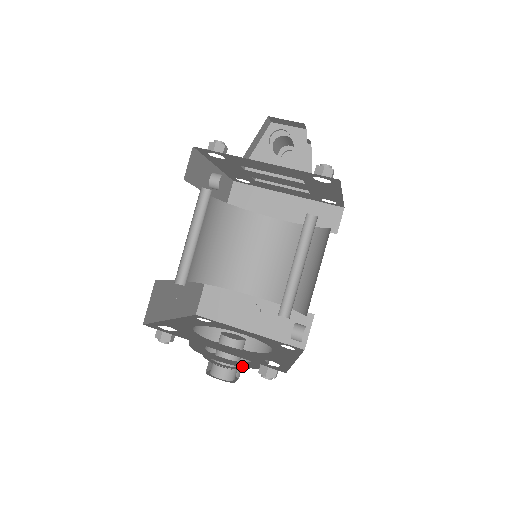
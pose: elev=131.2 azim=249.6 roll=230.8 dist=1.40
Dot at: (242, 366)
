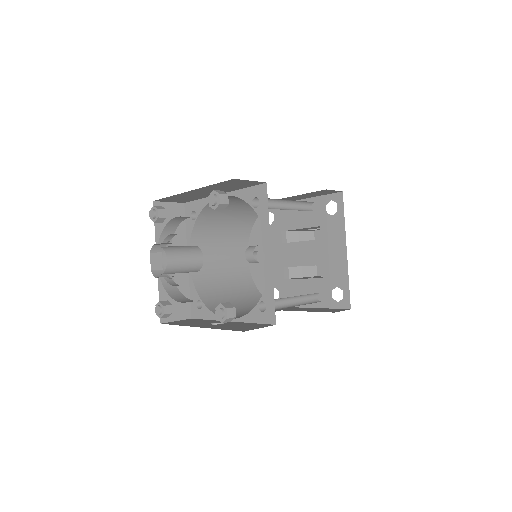
Dot at: occluded
